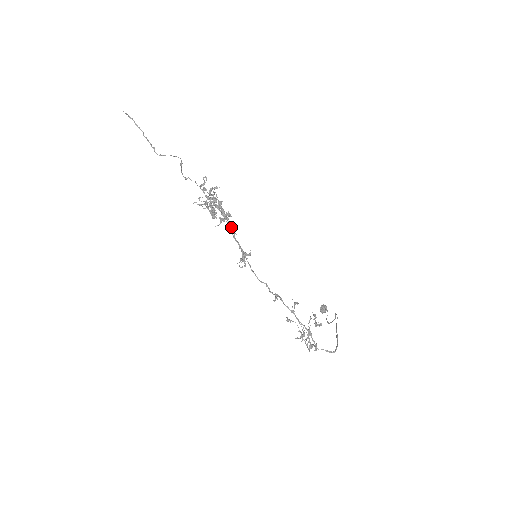
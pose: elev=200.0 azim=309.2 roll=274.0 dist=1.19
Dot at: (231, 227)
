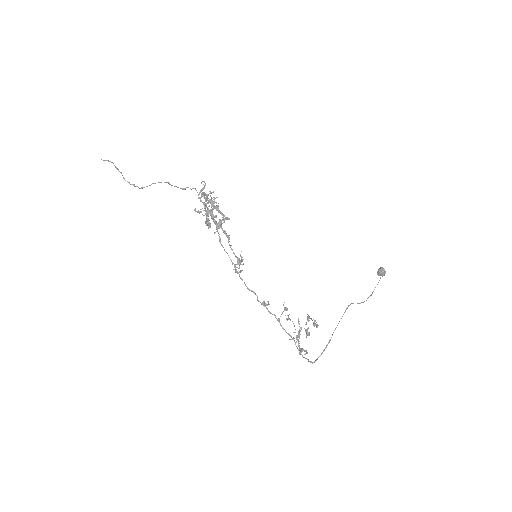
Dot at: (225, 234)
